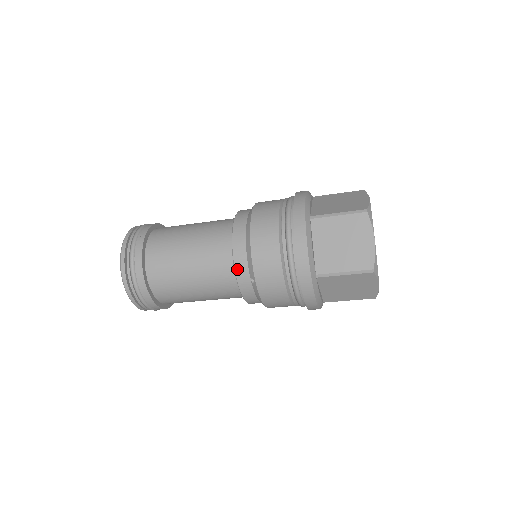
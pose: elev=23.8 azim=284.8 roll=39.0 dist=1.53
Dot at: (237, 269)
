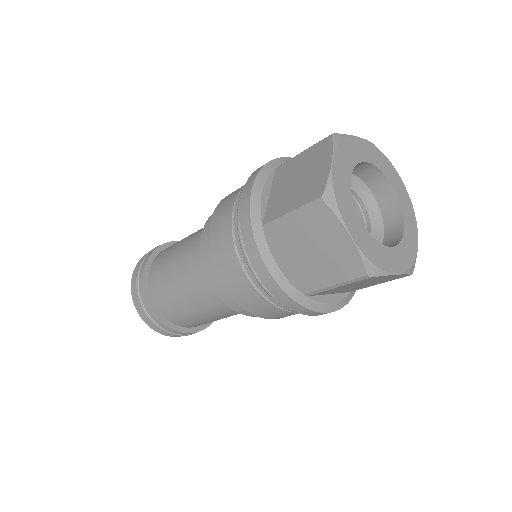
Dot at: (202, 244)
